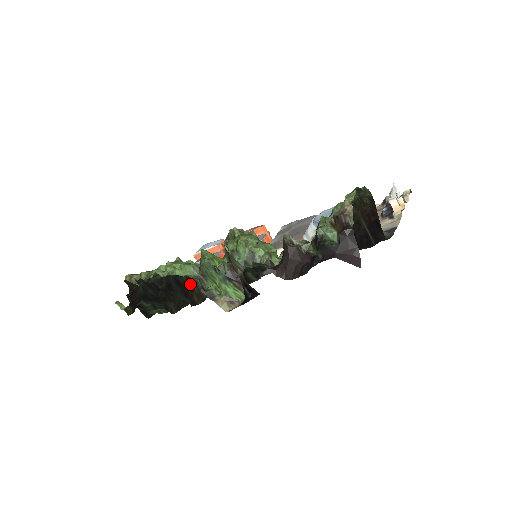
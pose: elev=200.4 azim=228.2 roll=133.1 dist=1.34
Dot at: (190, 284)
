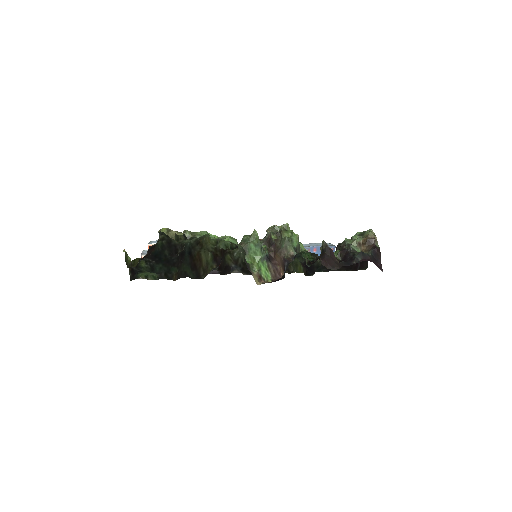
Dot at: (200, 259)
